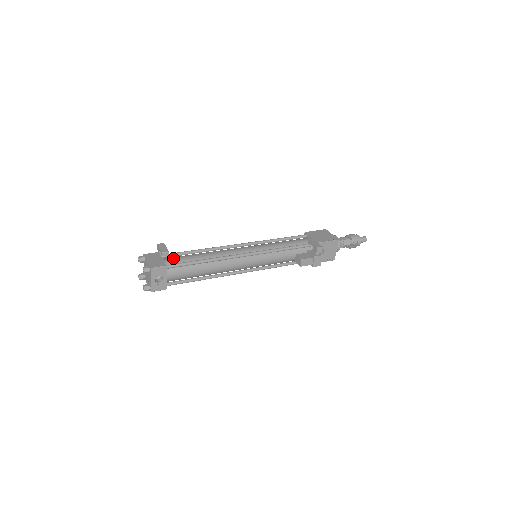
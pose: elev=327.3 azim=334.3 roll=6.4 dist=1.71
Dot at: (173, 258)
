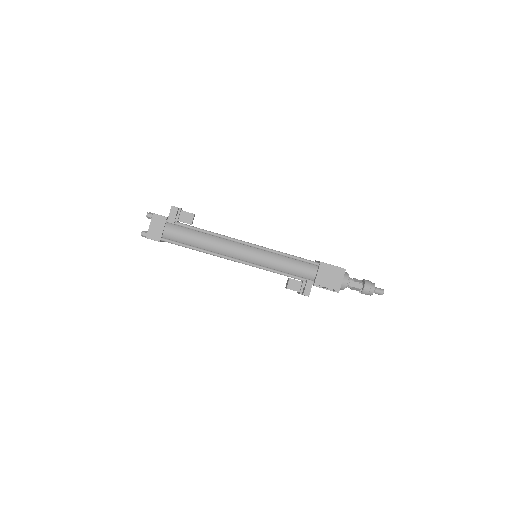
Dot at: (174, 231)
